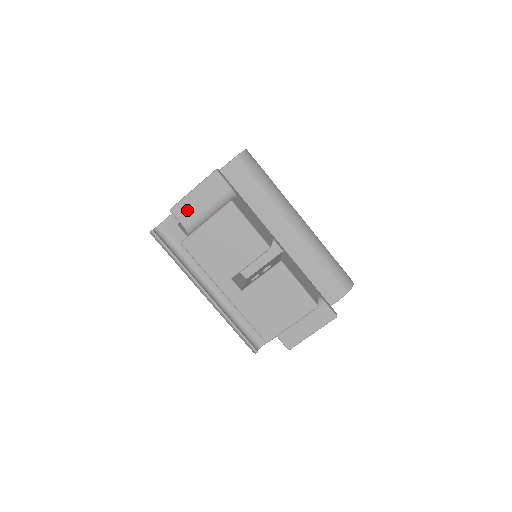
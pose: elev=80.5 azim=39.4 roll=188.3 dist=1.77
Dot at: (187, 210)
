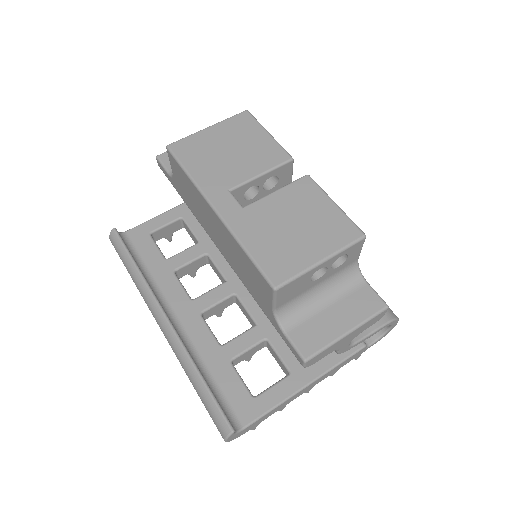
Dot at: occluded
